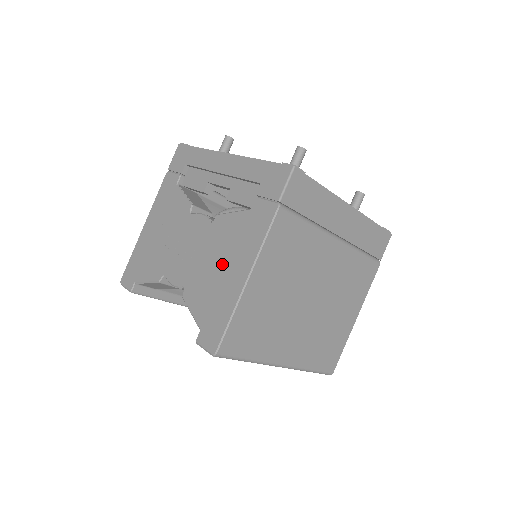
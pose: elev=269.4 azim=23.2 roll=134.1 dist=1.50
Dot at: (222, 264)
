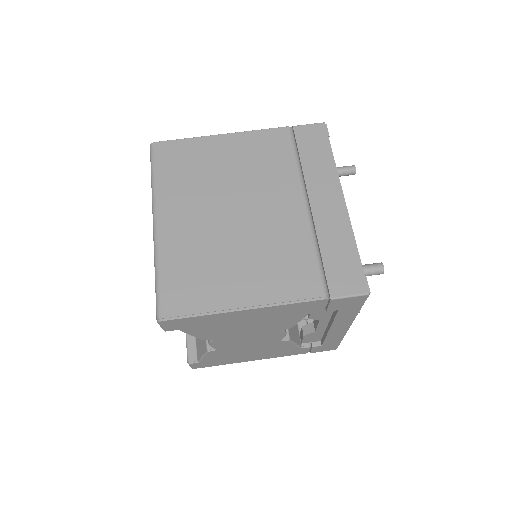
Dot at: occluded
